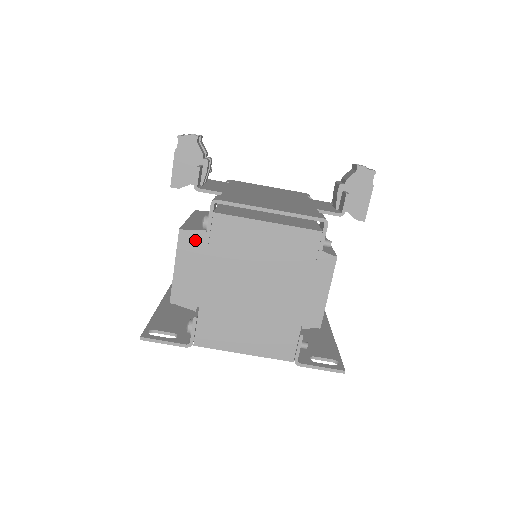
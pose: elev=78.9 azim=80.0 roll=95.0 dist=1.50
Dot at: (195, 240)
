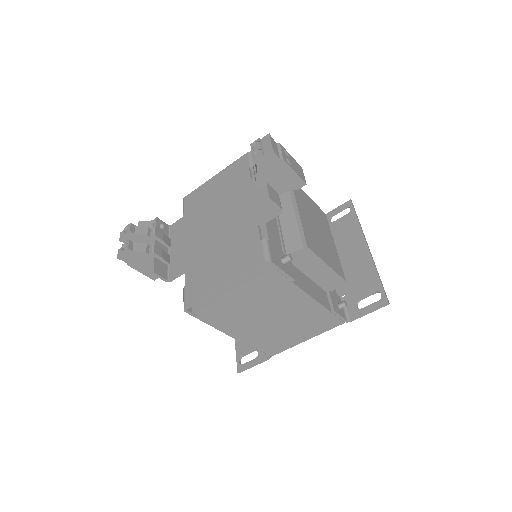
Dot at: occluded
